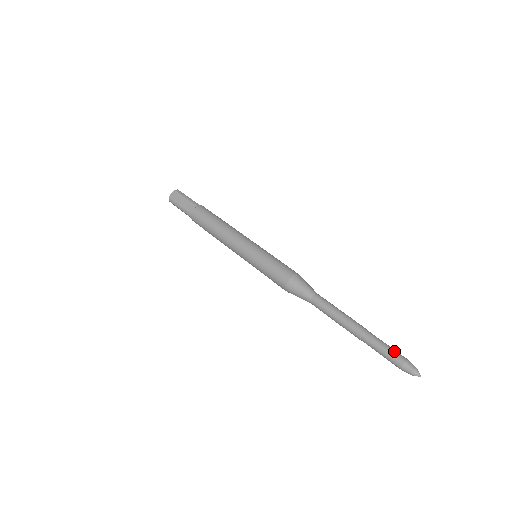
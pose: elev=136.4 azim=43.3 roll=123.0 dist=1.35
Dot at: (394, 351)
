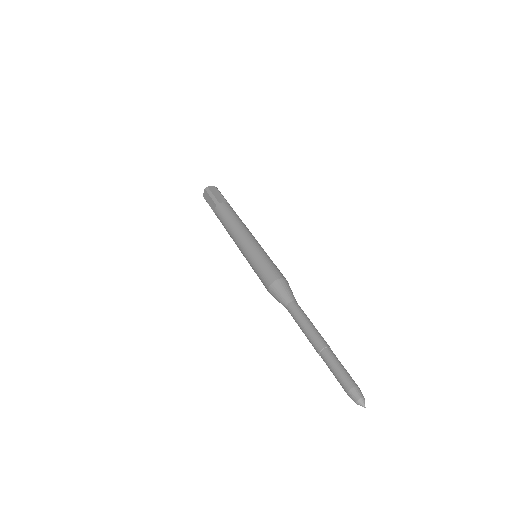
Dot at: (342, 376)
